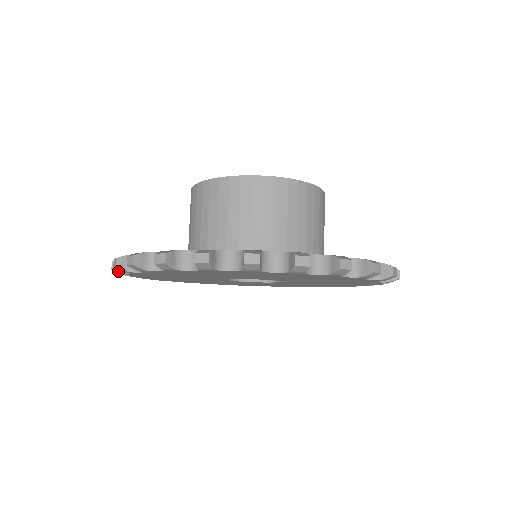
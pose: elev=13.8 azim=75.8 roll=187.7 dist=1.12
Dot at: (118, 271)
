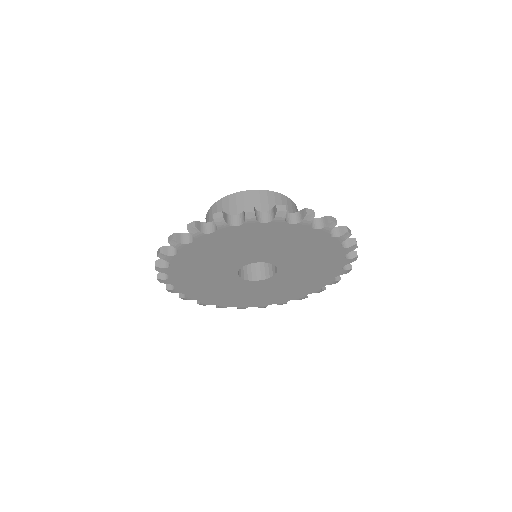
Dot at: (225, 220)
